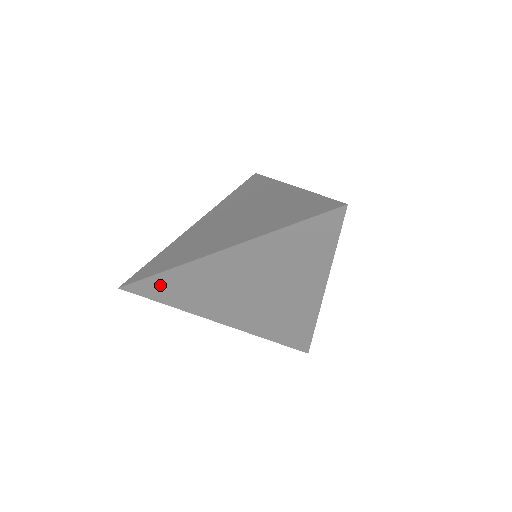
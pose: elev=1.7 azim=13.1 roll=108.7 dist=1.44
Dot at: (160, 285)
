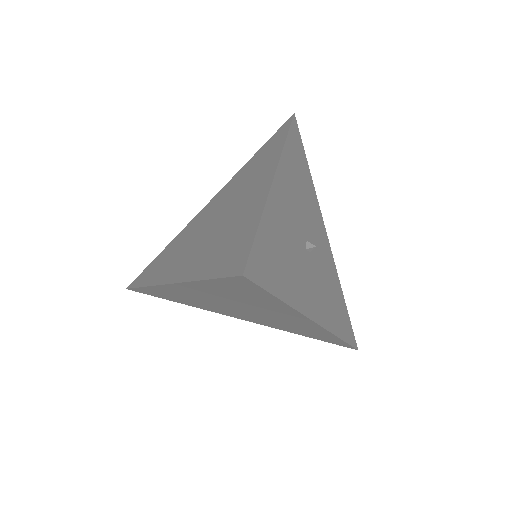
Dot at: (153, 292)
